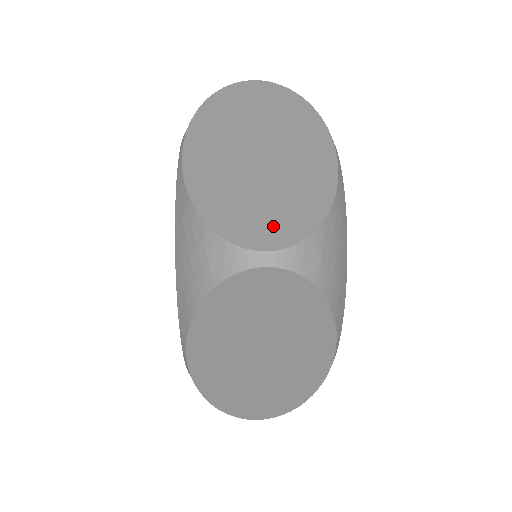
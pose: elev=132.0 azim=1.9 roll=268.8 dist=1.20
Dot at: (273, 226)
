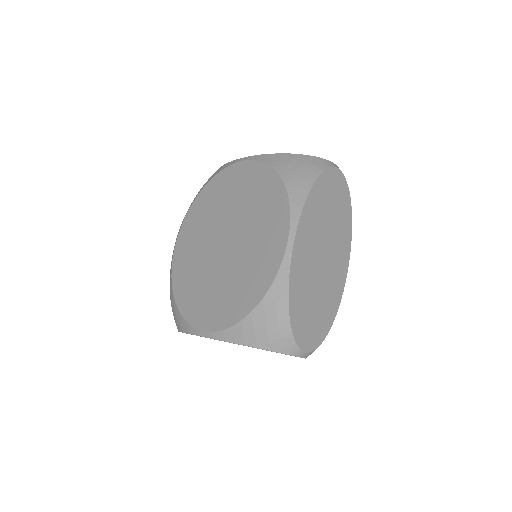
Dot at: occluded
